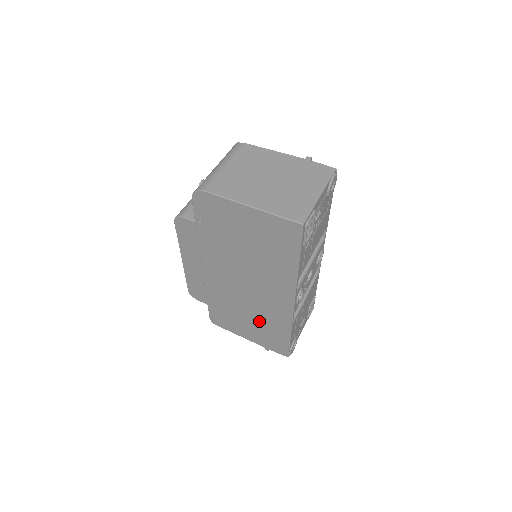
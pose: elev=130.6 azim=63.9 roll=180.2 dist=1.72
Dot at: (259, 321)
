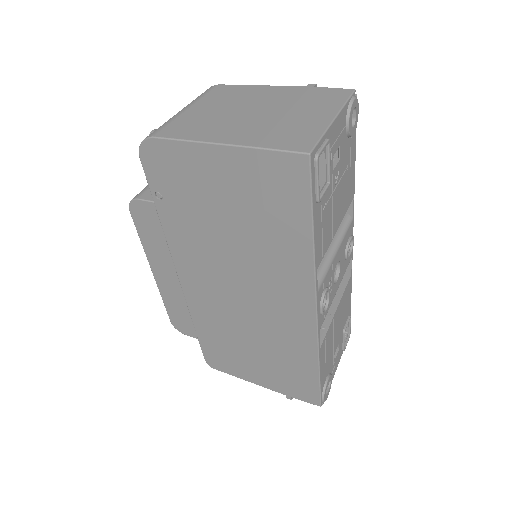
Dot at: (270, 352)
